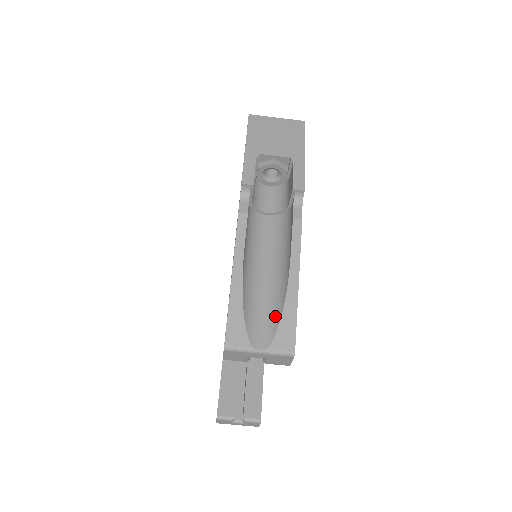
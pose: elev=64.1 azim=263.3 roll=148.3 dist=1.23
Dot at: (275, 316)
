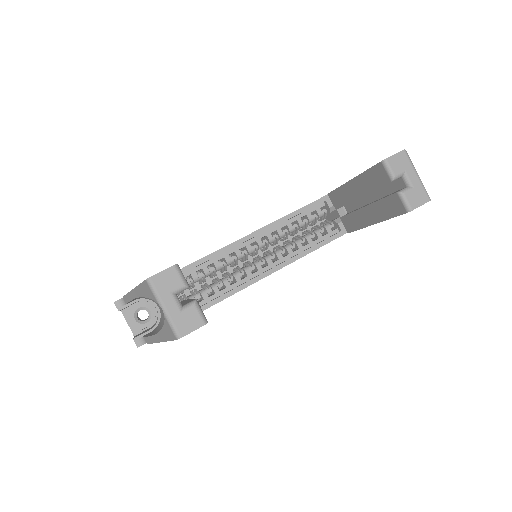
Dot at: occluded
